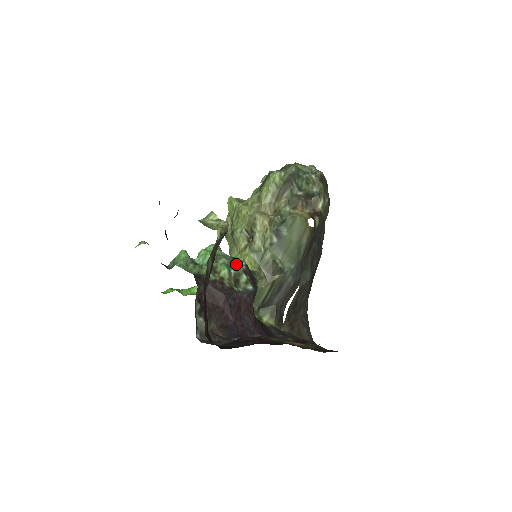
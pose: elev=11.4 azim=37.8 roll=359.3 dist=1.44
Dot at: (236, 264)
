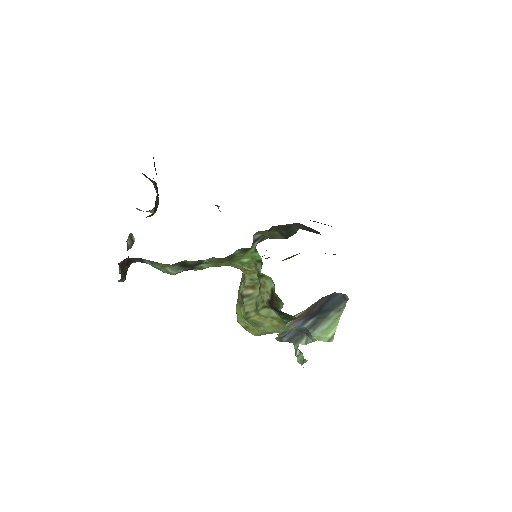
Dot at: occluded
